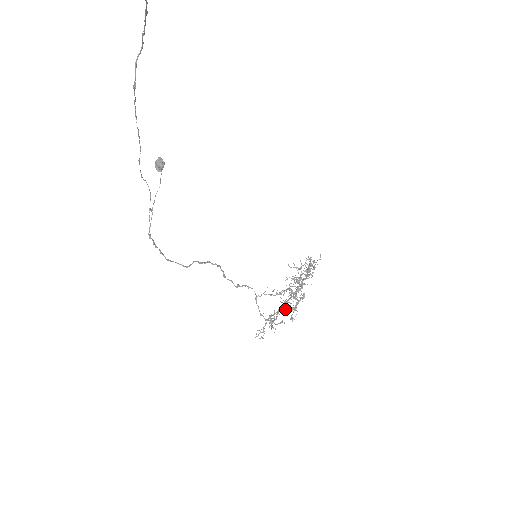
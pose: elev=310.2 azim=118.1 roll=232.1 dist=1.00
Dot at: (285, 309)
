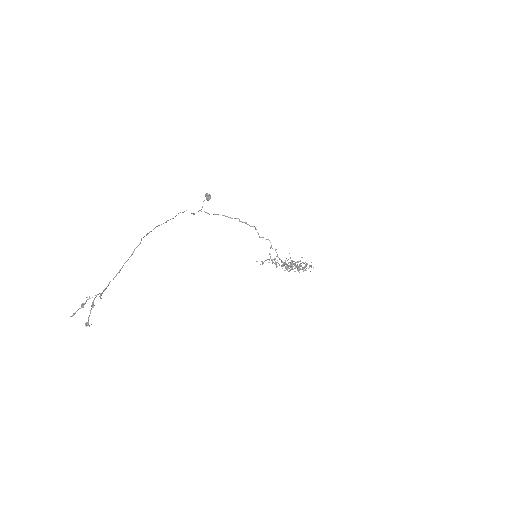
Dot at: occluded
